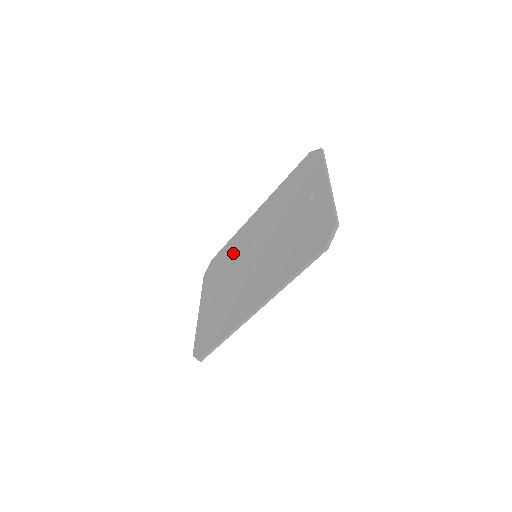
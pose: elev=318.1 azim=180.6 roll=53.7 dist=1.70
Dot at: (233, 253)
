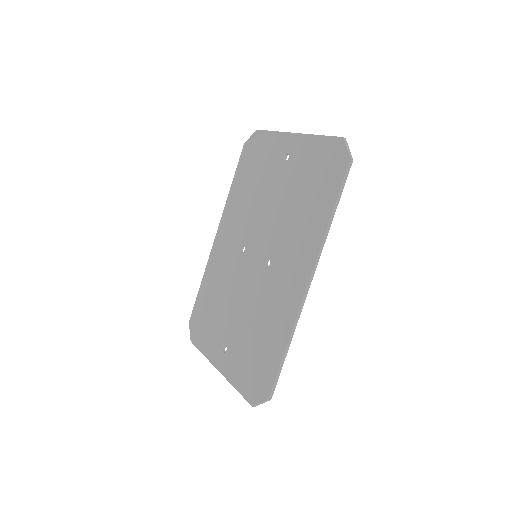
Dot at: (218, 285)
